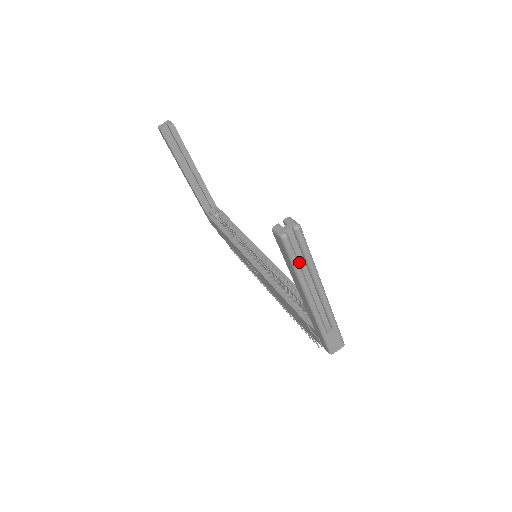
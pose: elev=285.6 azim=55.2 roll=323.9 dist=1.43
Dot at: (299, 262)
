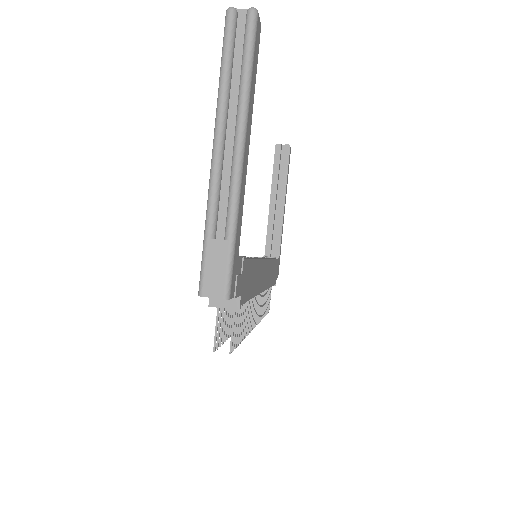
Dot at: (233, 73)
